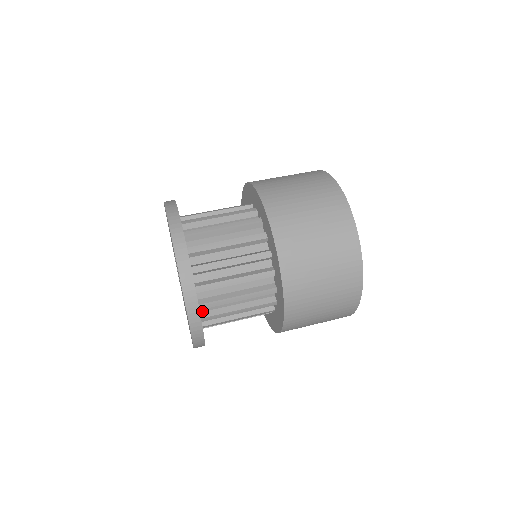
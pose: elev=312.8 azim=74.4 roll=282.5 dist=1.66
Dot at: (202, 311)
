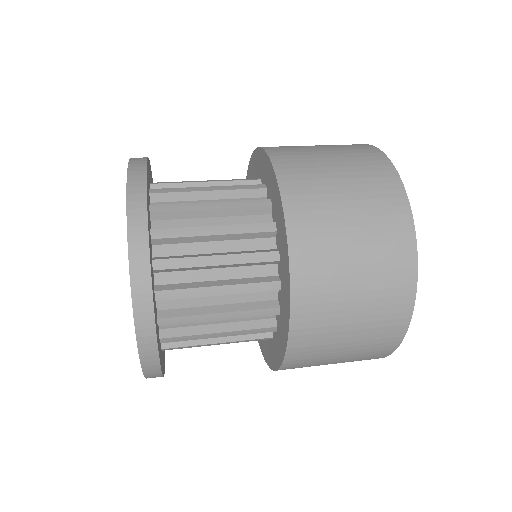
Dot at: (162, 308)
